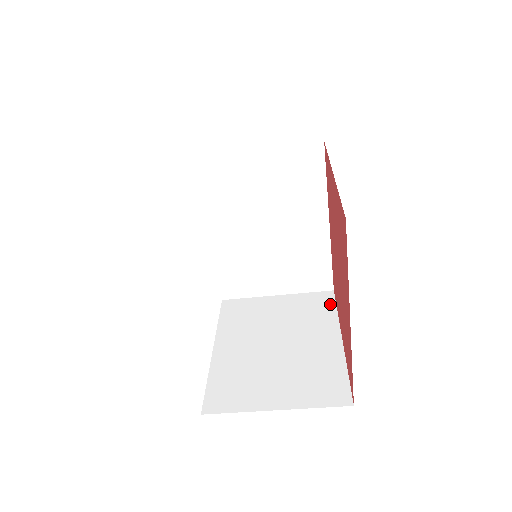
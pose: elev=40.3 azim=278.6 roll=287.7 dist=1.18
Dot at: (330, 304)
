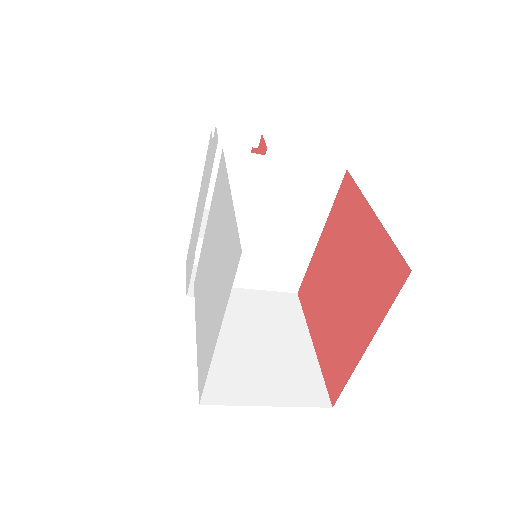
Dot at: (297, 307)
